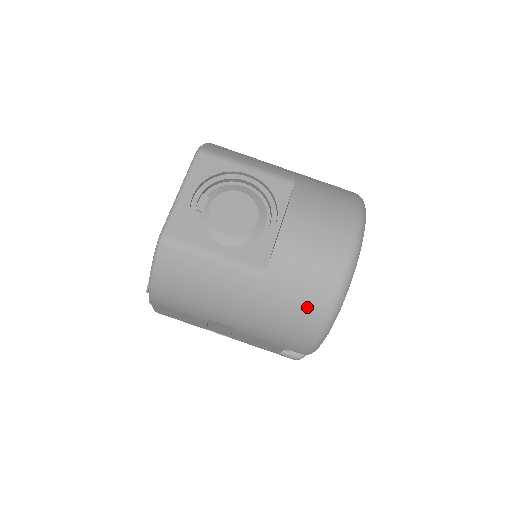
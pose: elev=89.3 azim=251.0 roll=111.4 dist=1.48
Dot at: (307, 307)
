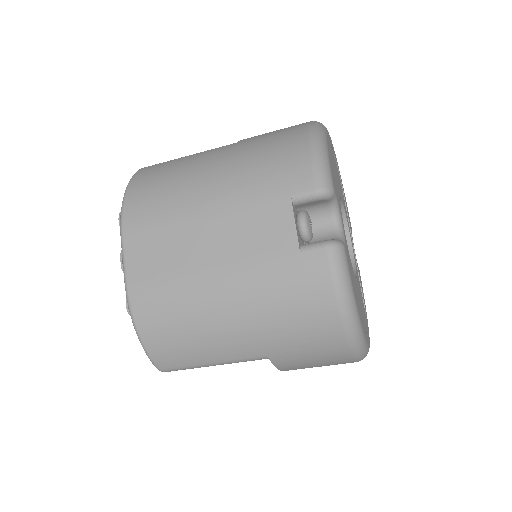
Dot at: occluded
